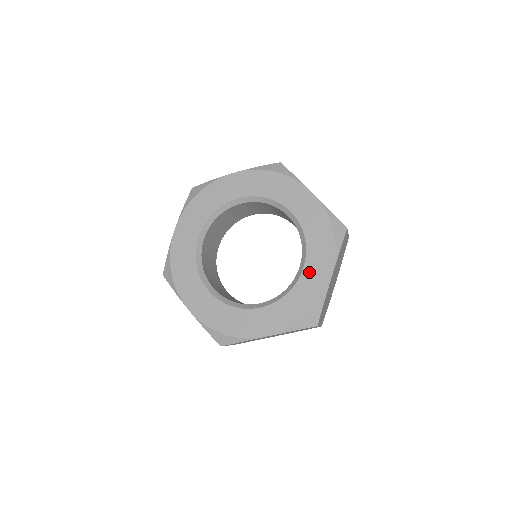
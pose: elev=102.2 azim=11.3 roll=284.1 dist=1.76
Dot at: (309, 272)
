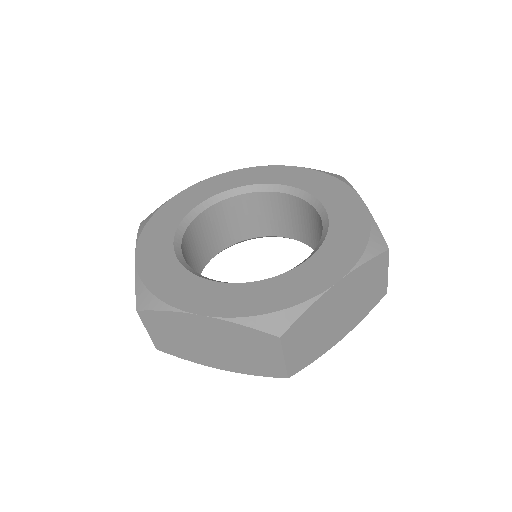
Dot at: (335, 209)
